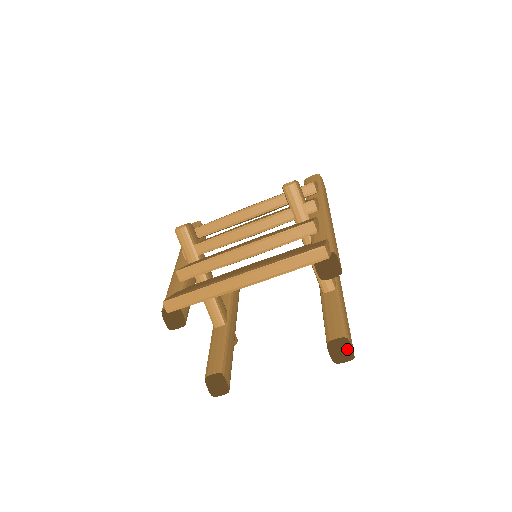
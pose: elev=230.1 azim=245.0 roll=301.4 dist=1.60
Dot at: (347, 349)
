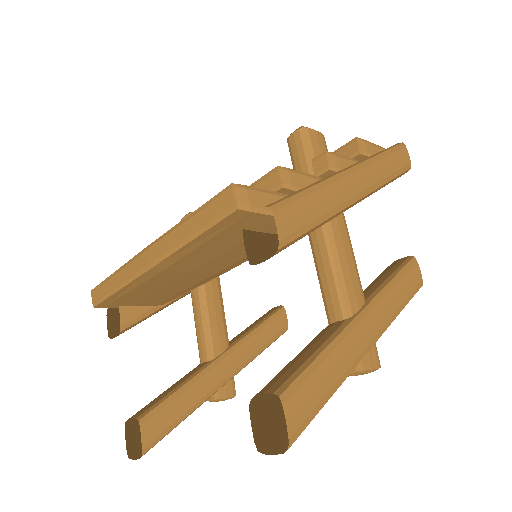
Dot at: occluded
